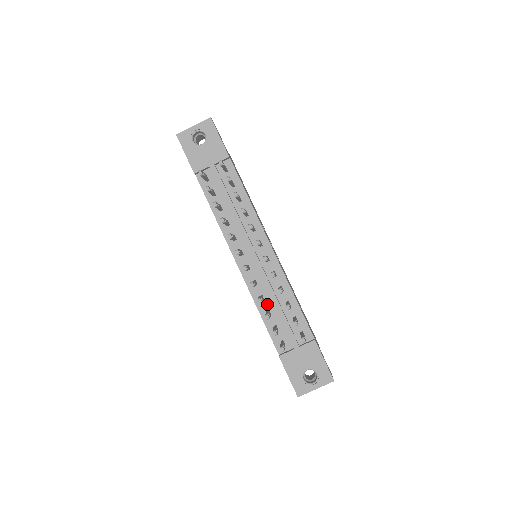
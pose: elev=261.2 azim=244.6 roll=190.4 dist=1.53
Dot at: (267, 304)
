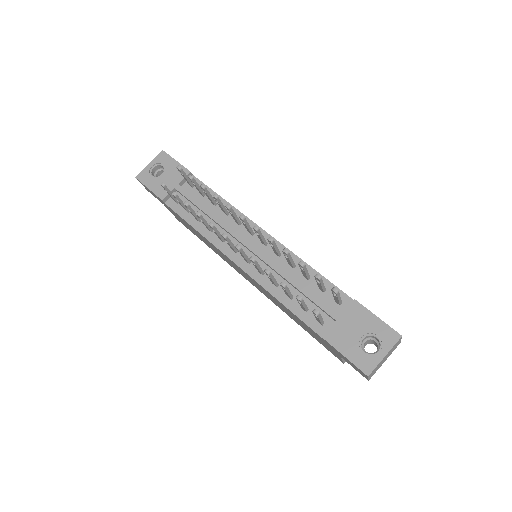
Dot at: occluded
